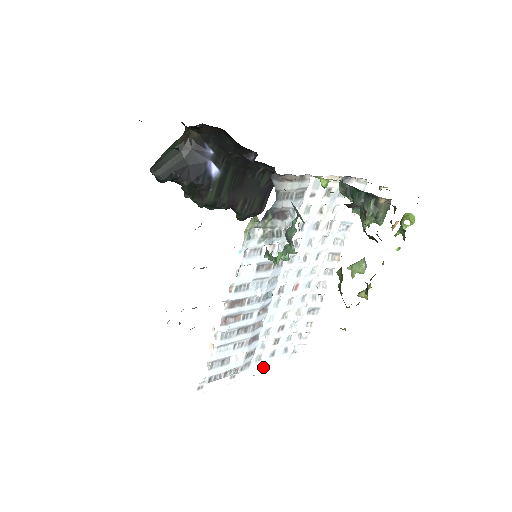
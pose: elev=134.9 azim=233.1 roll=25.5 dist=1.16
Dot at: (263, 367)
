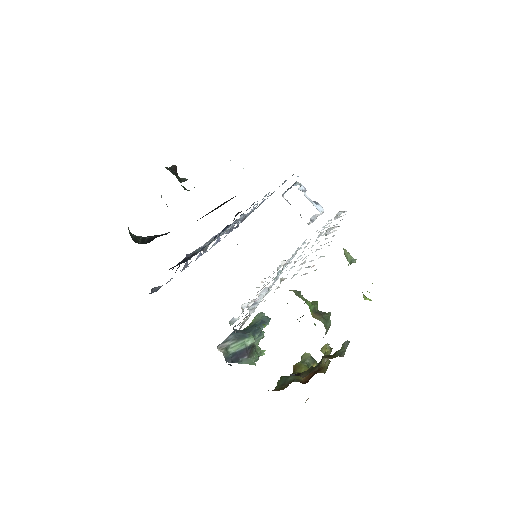
Dot at: occluded
